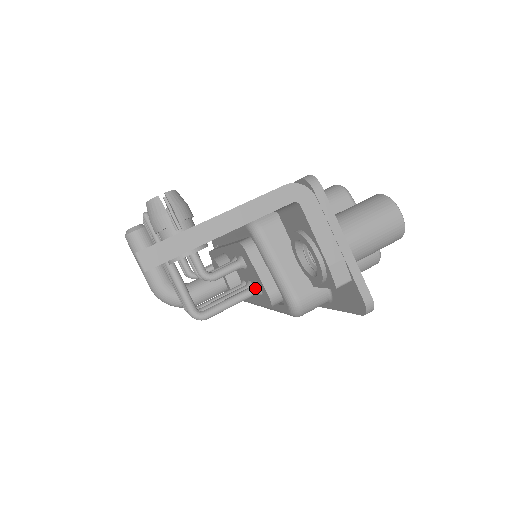
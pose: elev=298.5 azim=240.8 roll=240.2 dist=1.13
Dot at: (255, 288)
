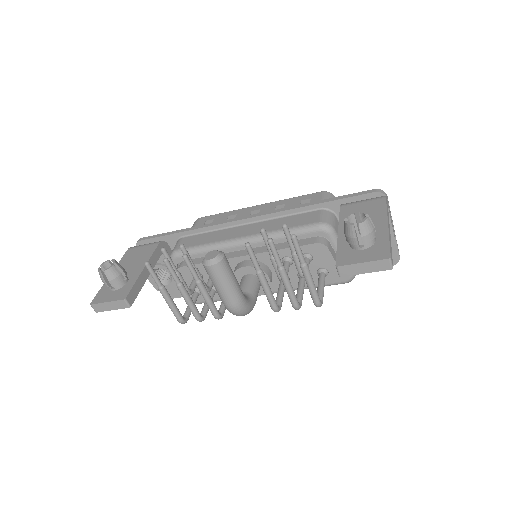
Dot at: (325, 273)
